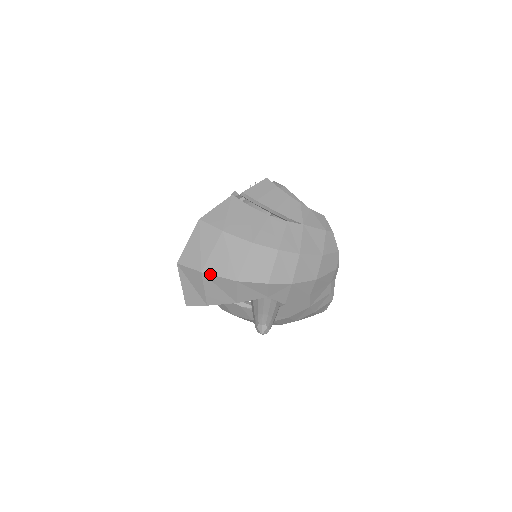
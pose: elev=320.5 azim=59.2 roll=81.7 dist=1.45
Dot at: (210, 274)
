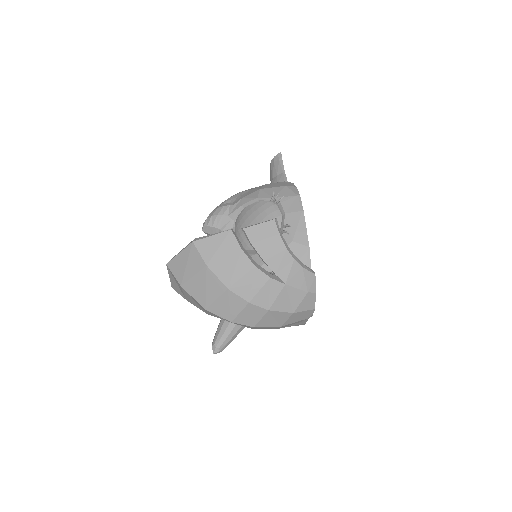
Dot at: (187, 292)
